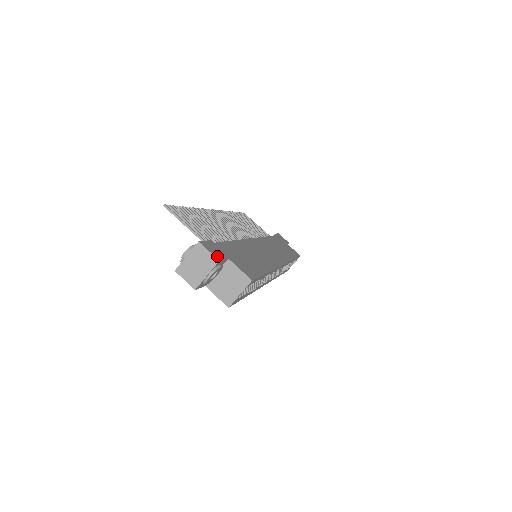
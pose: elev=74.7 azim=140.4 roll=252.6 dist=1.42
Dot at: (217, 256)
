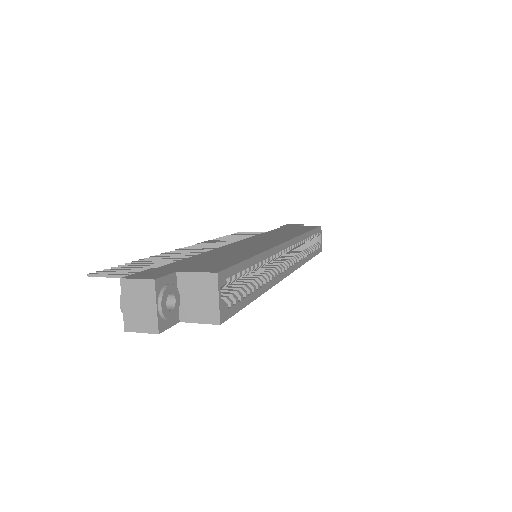
Dot at: (152, 277)
